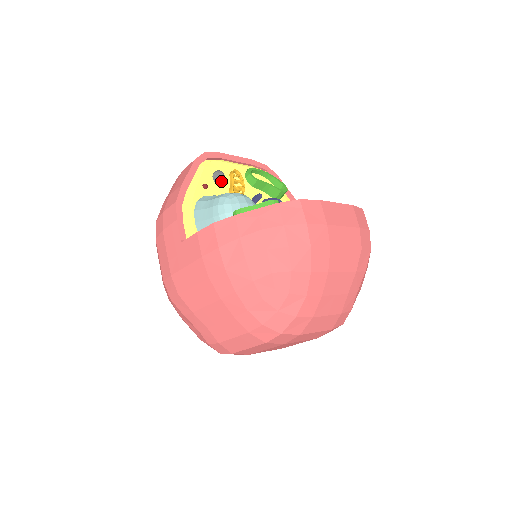
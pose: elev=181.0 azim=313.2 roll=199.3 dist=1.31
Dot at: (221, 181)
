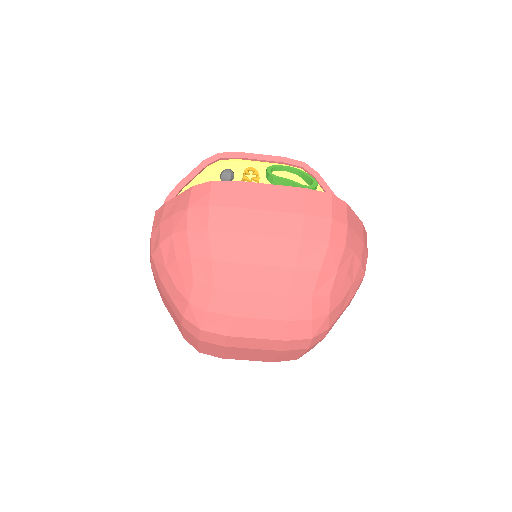
Dot at: (225, 179)
